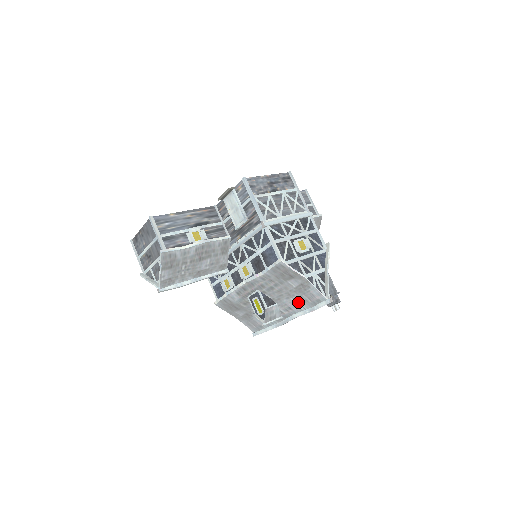
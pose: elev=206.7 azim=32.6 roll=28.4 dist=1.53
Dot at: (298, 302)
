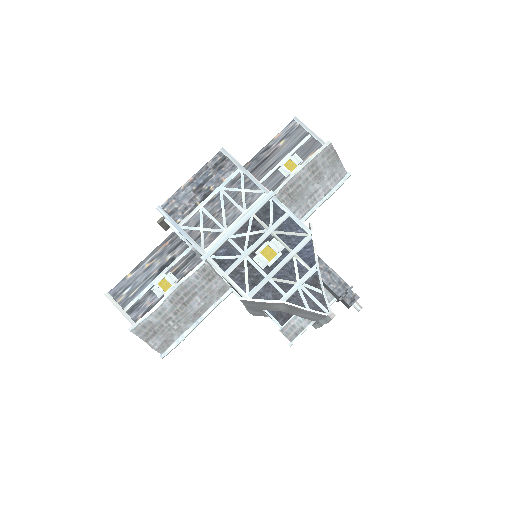
Dot at: (308, 315)
